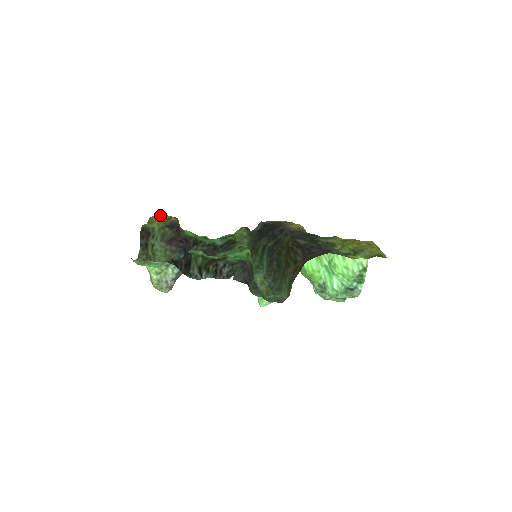
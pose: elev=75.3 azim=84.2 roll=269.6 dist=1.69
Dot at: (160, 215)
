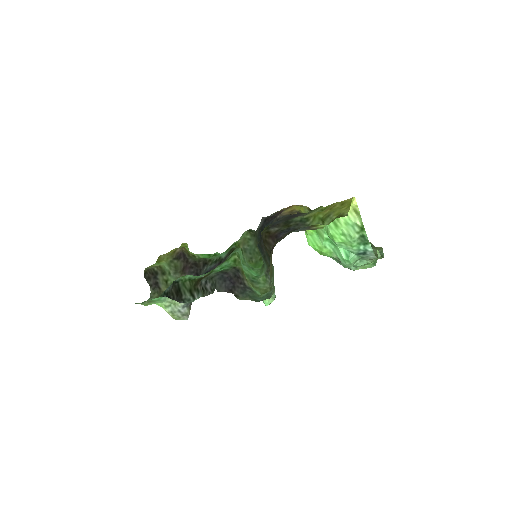
Dot at: (172, 250)
